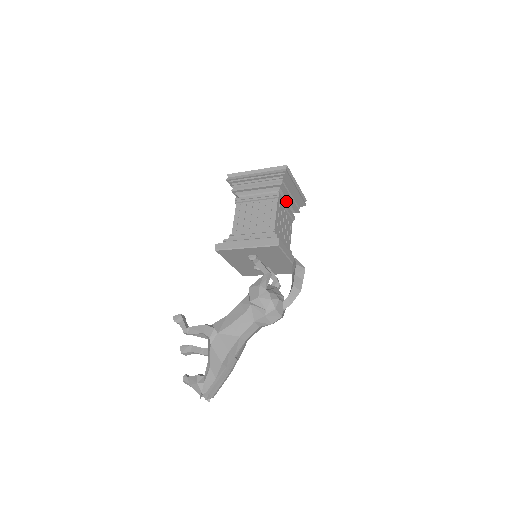
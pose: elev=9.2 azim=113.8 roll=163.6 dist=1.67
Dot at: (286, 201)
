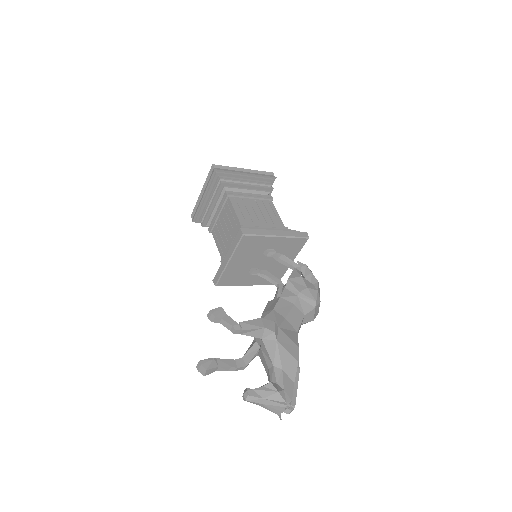
Dot at: occluded
